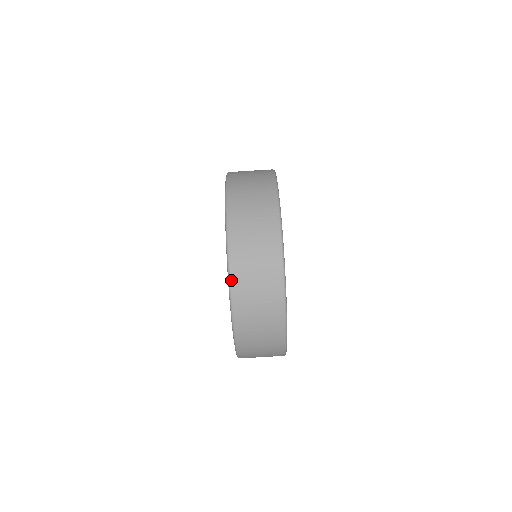
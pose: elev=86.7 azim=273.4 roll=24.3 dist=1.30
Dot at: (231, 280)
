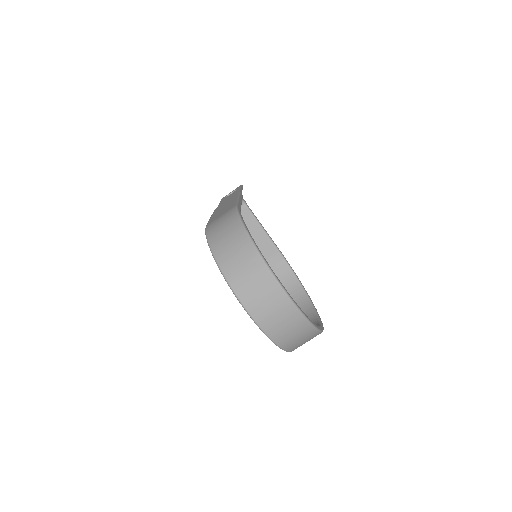
Dot at: (275, 342)
